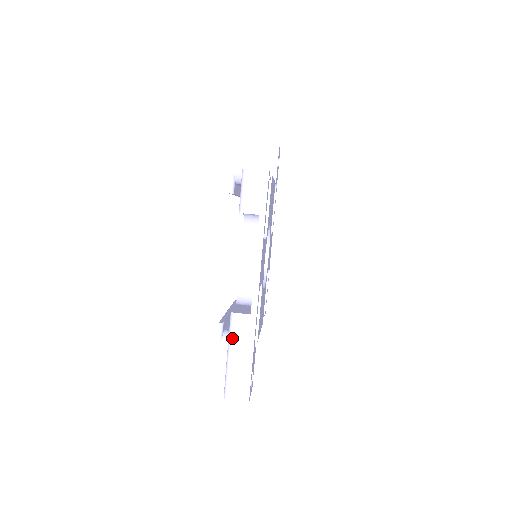
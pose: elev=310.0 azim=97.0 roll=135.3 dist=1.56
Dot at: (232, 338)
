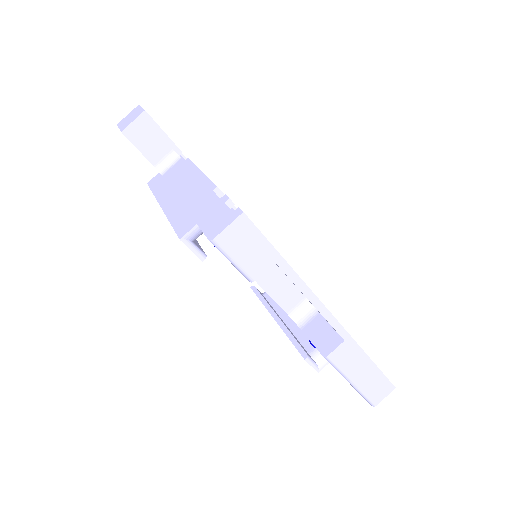
Dot at: (344, 371)
